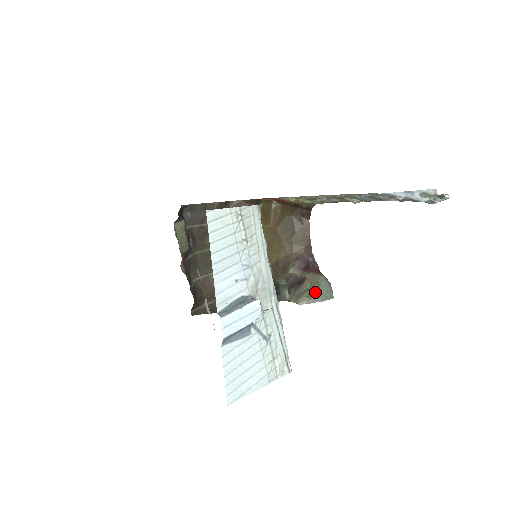
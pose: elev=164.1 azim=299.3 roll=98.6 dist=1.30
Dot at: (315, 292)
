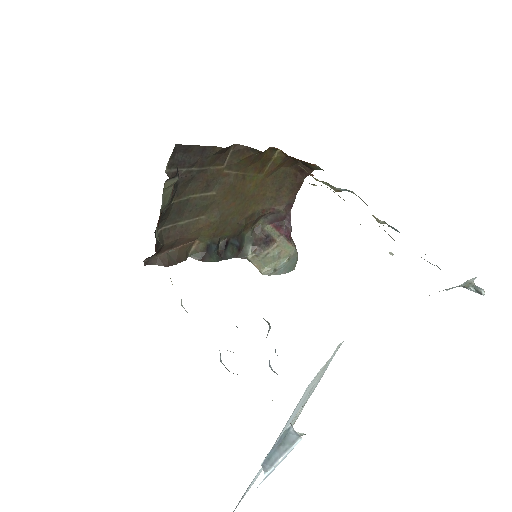
Dot at: (283, 266)
